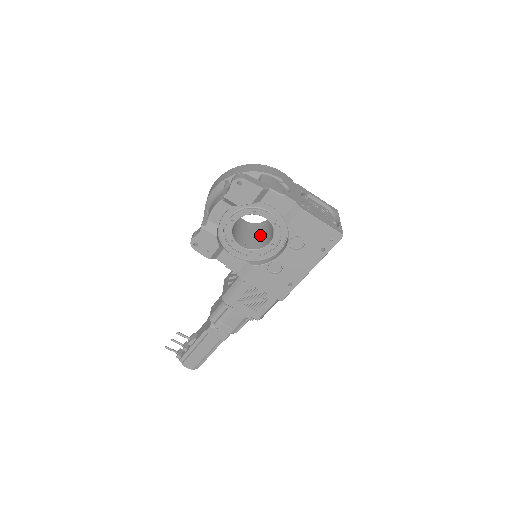
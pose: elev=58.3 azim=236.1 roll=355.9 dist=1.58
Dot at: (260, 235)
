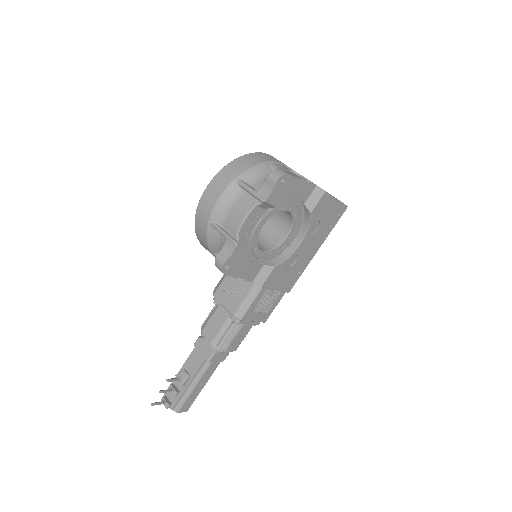
Dot at: occluded
